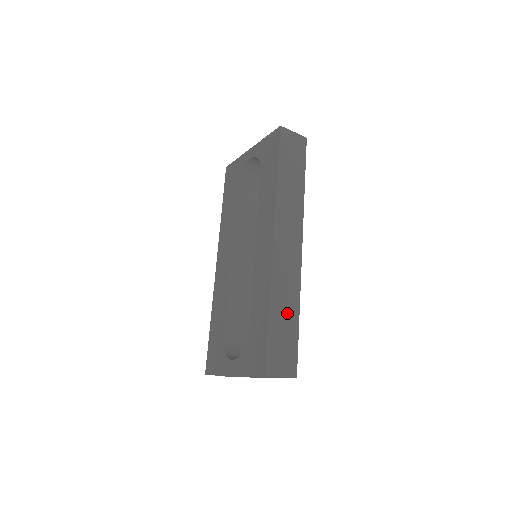
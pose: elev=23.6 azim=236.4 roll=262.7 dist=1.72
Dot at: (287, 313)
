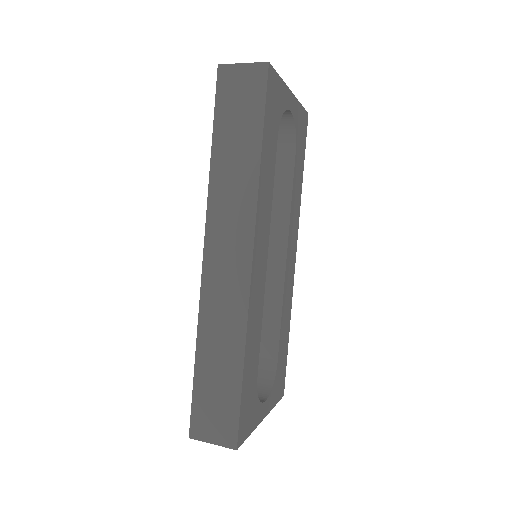
Dot at: (223, 360)
